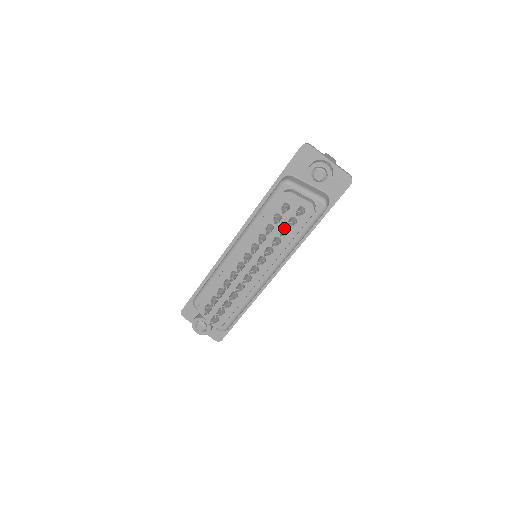
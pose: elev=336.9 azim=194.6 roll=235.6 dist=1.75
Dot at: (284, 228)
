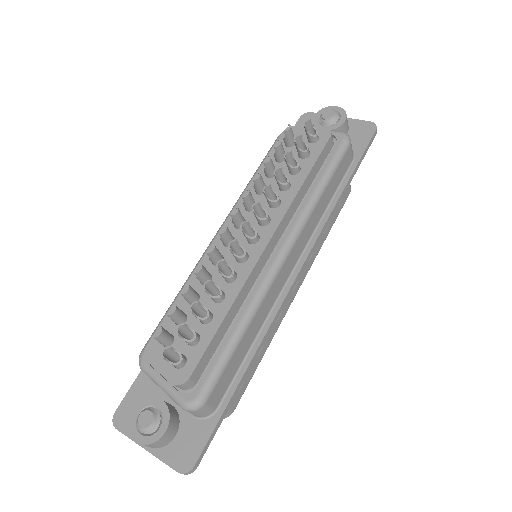
Dot at: (292, 162)
